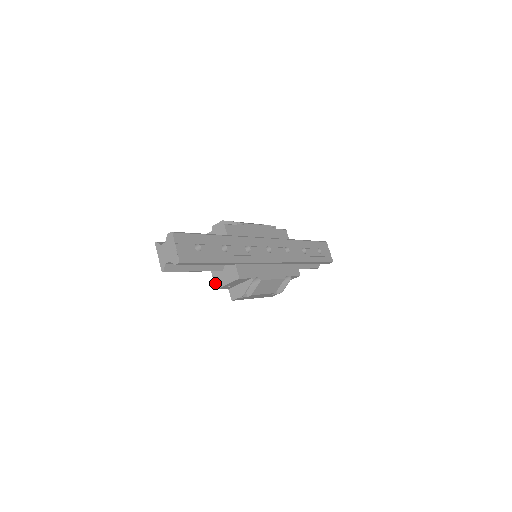
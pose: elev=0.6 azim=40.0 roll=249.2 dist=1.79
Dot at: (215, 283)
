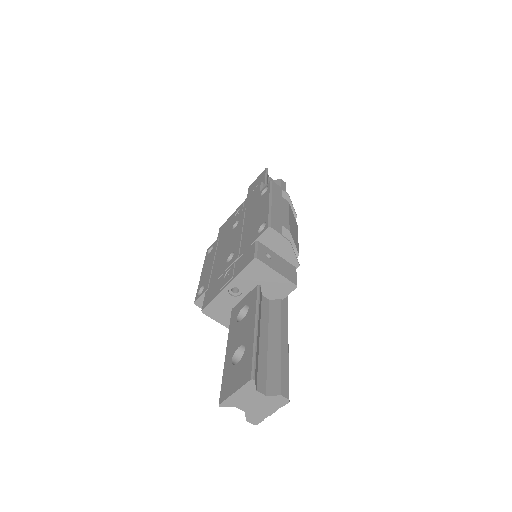
Dot at: (208, 307)
